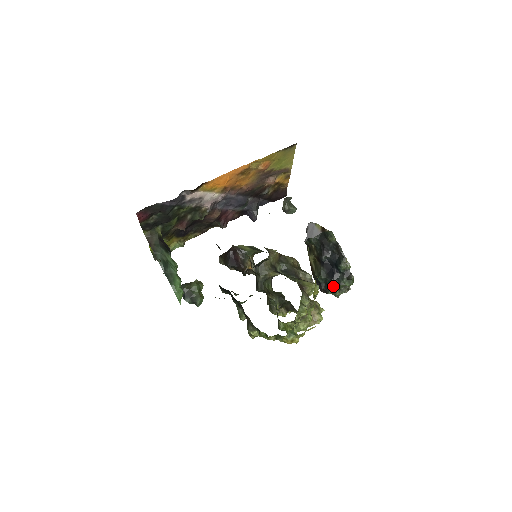
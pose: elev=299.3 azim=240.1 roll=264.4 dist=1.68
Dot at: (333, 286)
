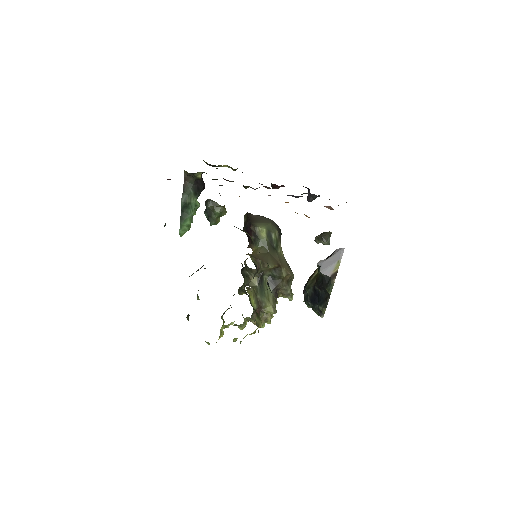
Dot at: (308, 304)
